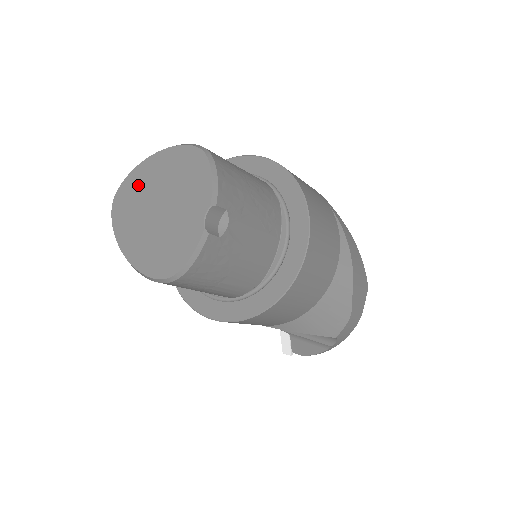
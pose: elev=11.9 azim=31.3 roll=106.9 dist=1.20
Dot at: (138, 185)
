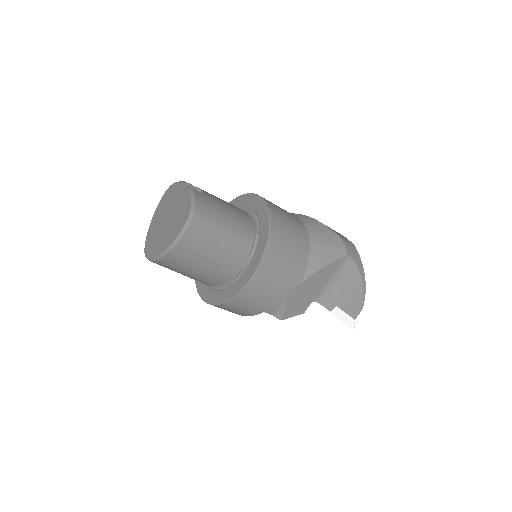
Dot at: (152, 234)
